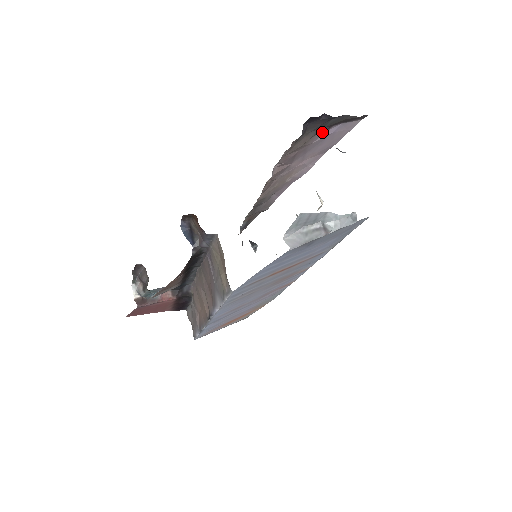
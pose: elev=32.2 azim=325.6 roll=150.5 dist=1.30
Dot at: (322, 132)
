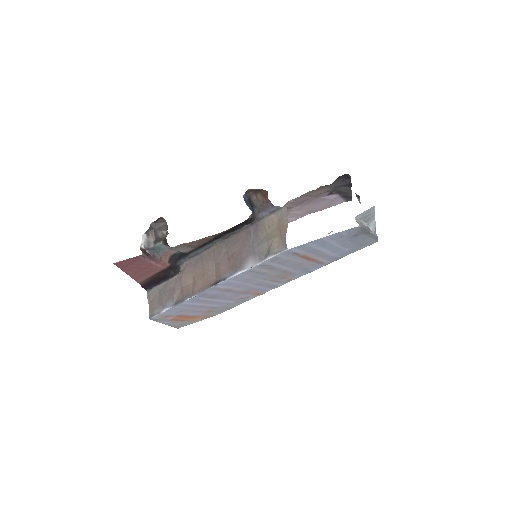
Dot at: (330, 193)
